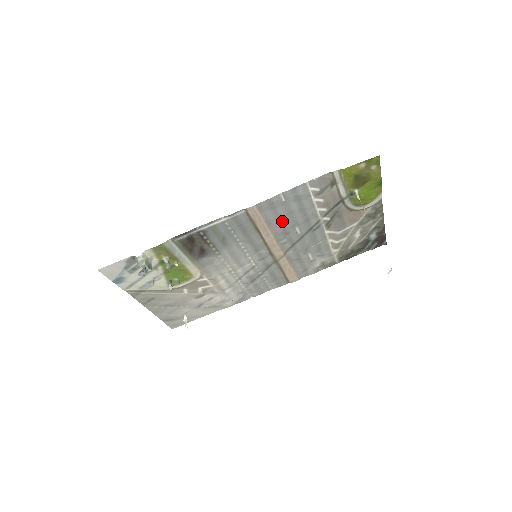
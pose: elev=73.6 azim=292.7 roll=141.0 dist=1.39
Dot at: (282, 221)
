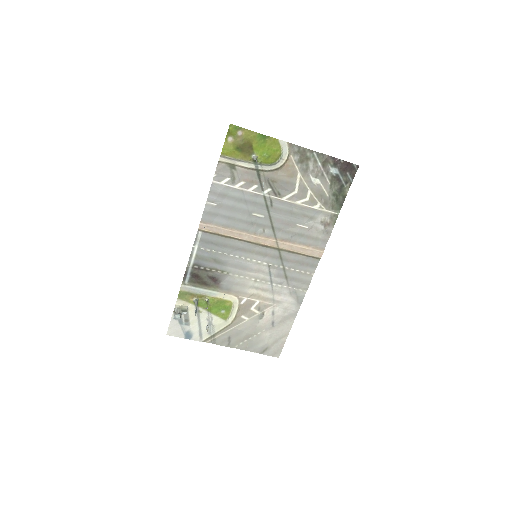
Dot at: (236, 218)
